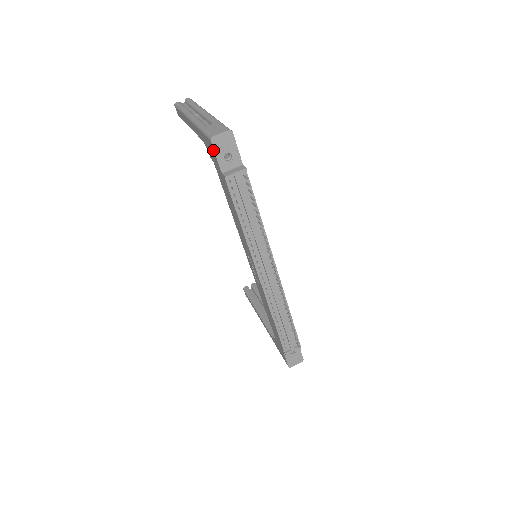
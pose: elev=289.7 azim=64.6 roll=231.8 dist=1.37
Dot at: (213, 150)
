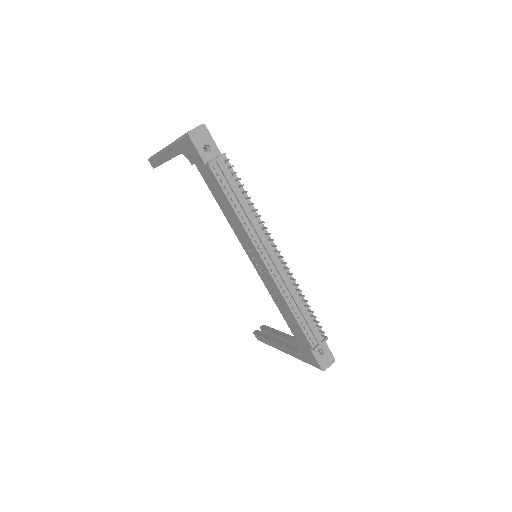
Dot at: (192, 144)
